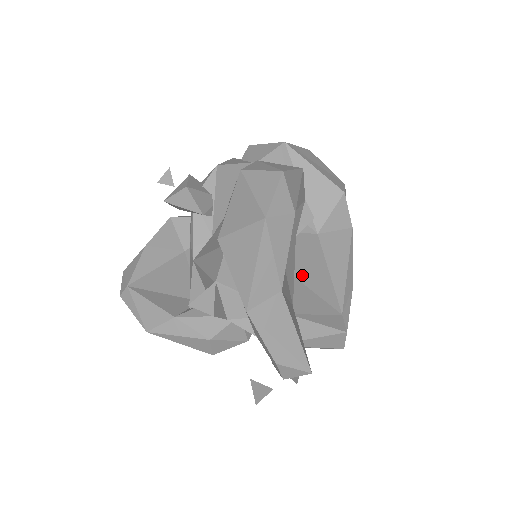
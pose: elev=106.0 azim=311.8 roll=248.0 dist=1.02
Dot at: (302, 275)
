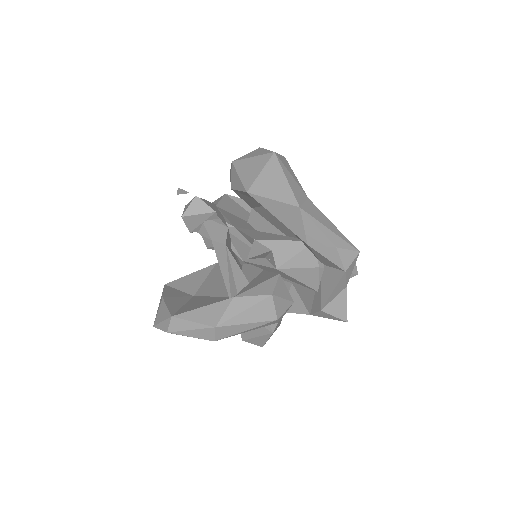
Dot at: occluded
